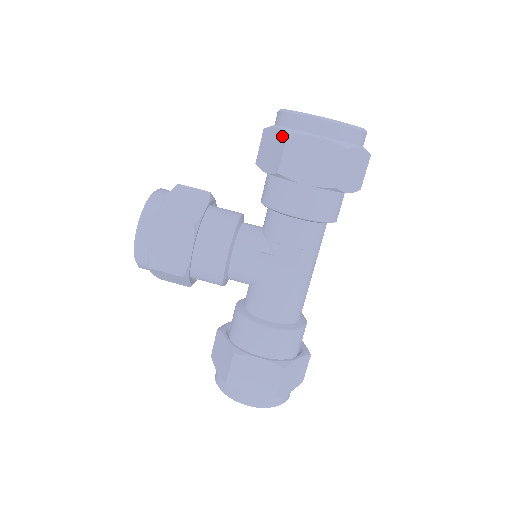
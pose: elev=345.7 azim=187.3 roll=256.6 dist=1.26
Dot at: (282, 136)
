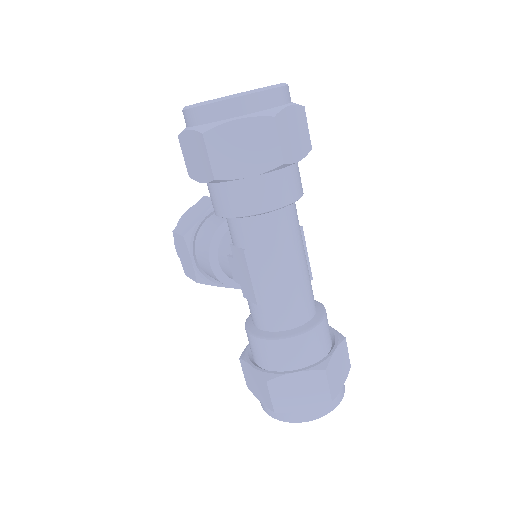
Dot at: occluded
